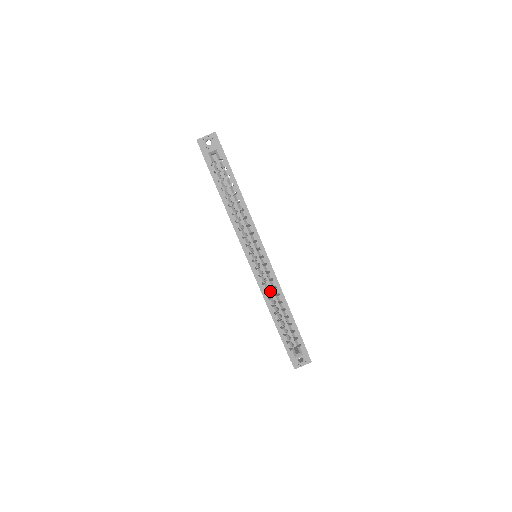
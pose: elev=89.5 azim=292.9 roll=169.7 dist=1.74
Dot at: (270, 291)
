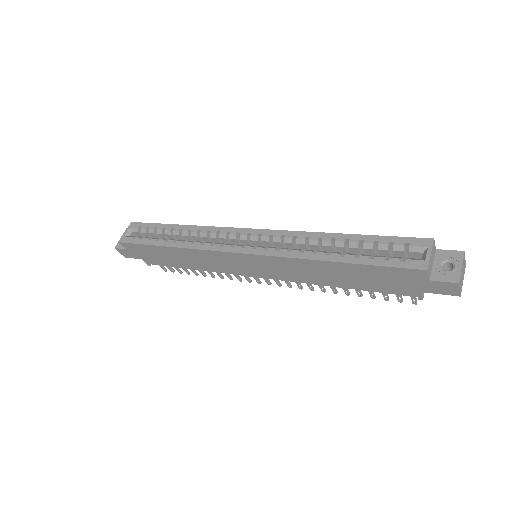
Dot at: occluded
